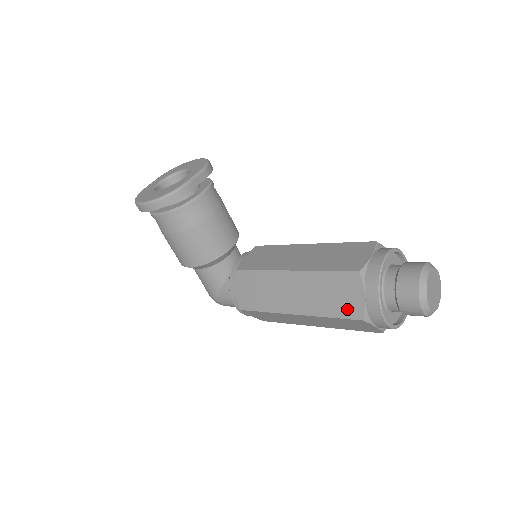
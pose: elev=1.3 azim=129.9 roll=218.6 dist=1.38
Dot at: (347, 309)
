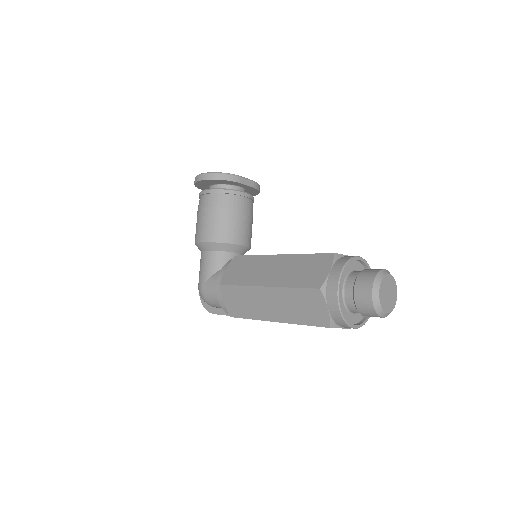
Dot at: (311, 280)
